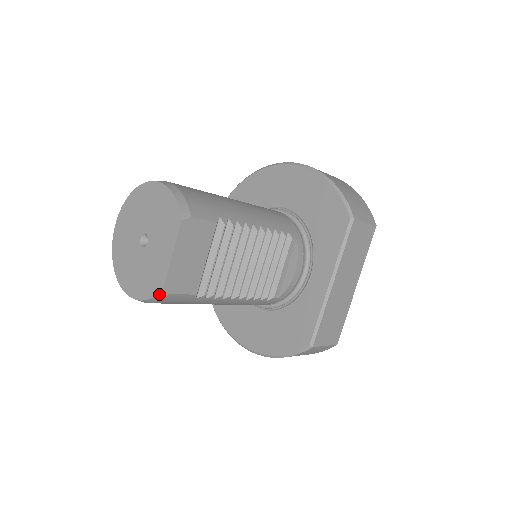
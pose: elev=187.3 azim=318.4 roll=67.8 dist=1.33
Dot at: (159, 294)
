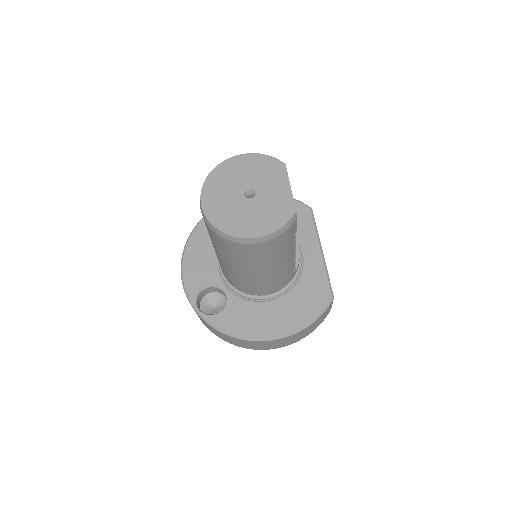
Dot at: (293, 217)
